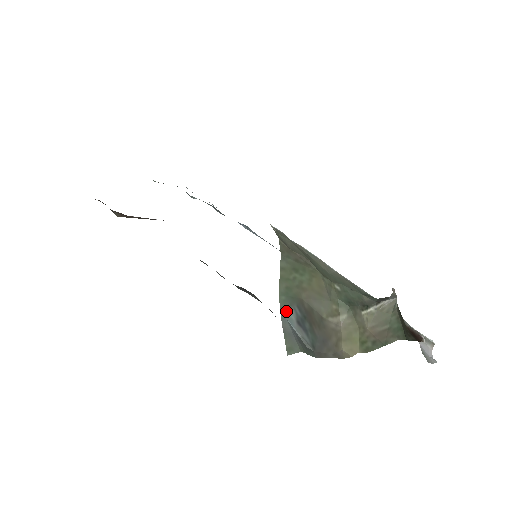
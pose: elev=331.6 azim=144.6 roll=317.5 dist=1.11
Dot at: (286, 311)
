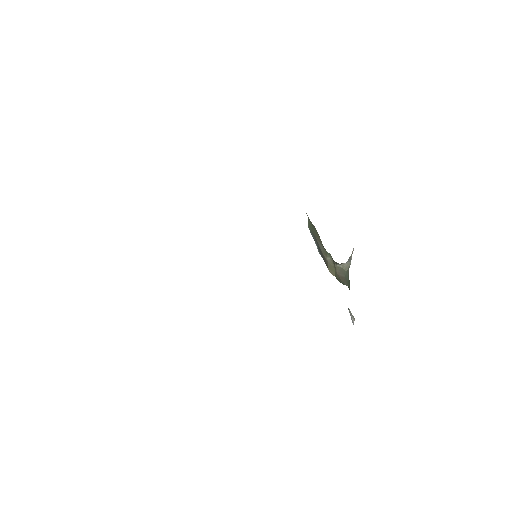
Dot at: (312, 235)
